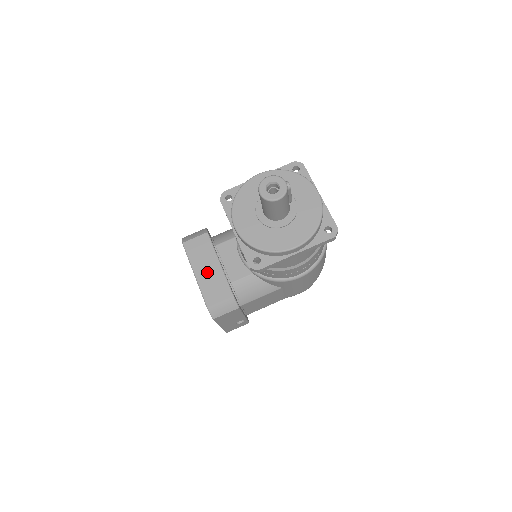
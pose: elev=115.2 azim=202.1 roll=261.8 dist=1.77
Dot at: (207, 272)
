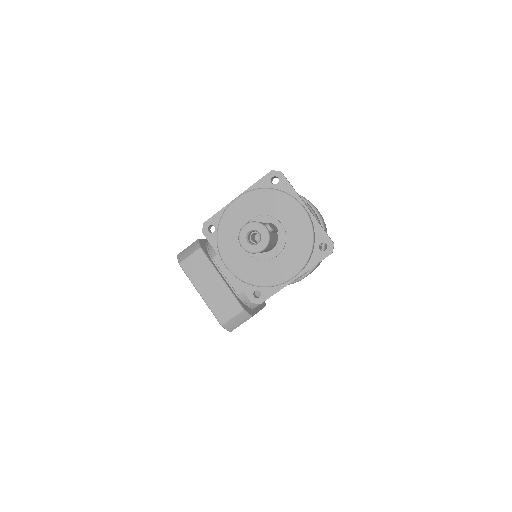
Dot at: (212, 290)
